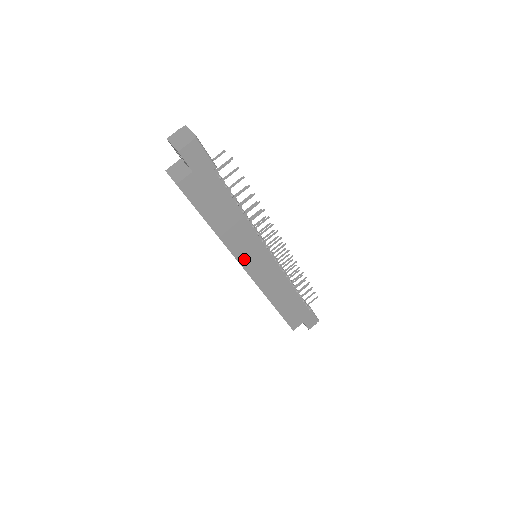
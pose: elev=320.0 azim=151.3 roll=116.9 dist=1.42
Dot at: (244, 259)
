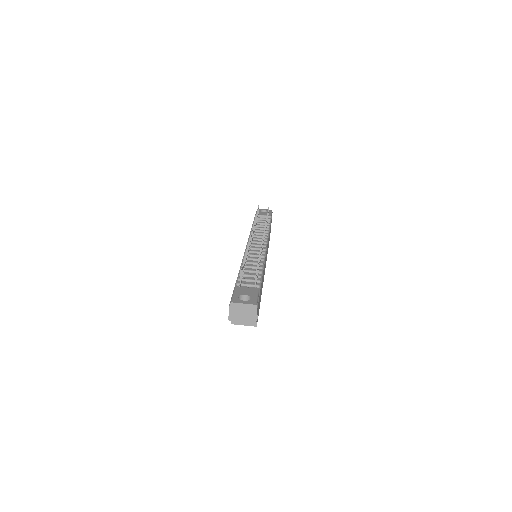
Dot at: (264, 273)
